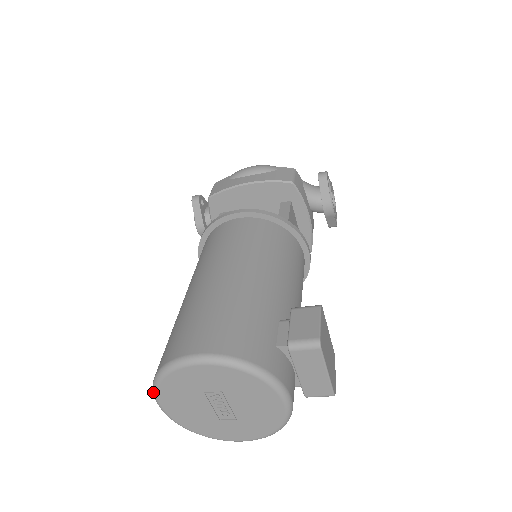
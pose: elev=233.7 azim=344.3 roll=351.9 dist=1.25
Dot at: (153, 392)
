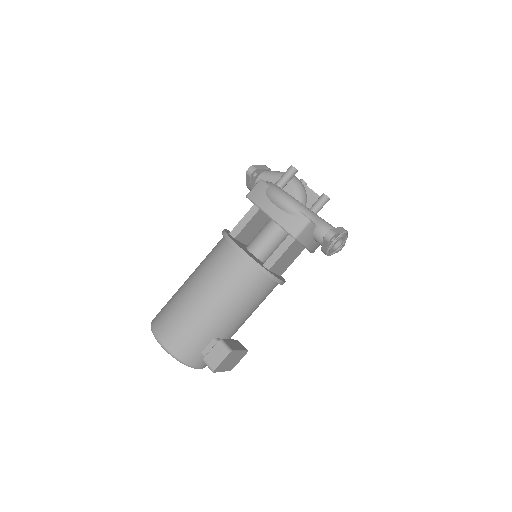
Dot at: occluded
